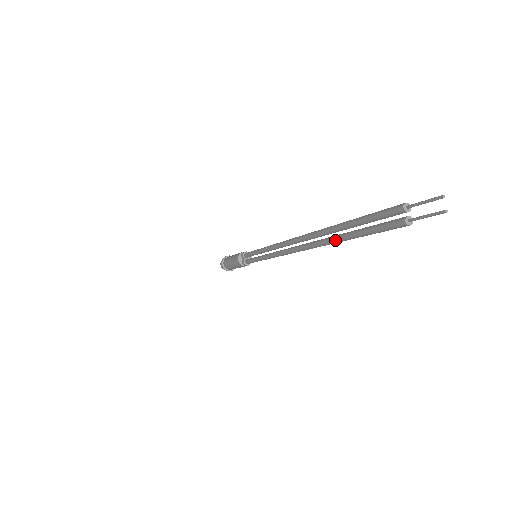
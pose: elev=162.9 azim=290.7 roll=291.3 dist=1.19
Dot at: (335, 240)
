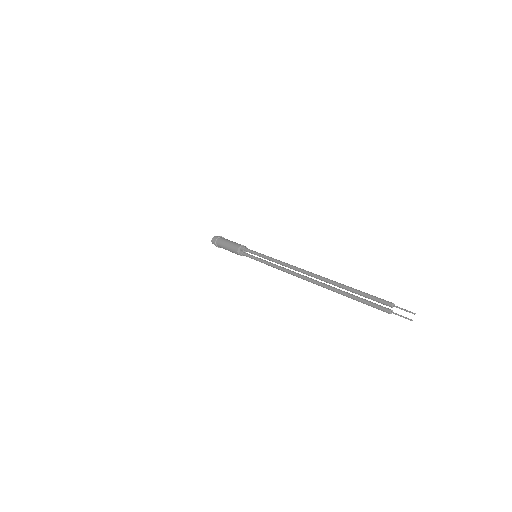
Dot at: (338, 292)
